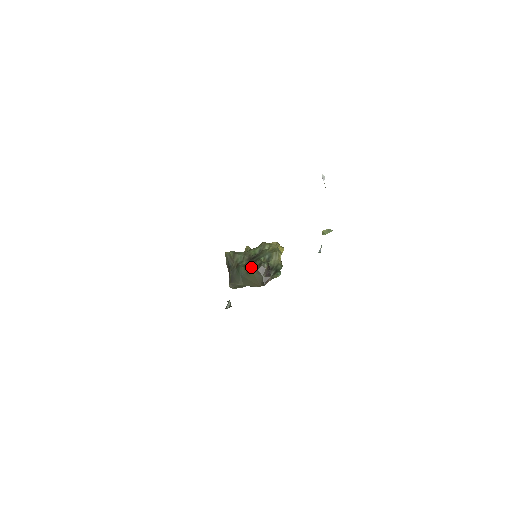
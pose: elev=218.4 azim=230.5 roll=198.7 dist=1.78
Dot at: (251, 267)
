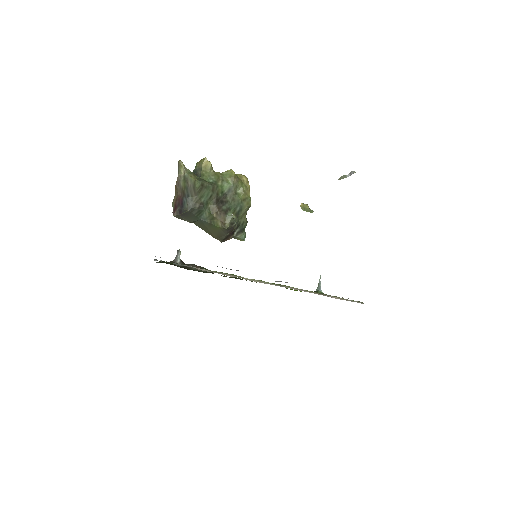
Dot at: (219, 220)
